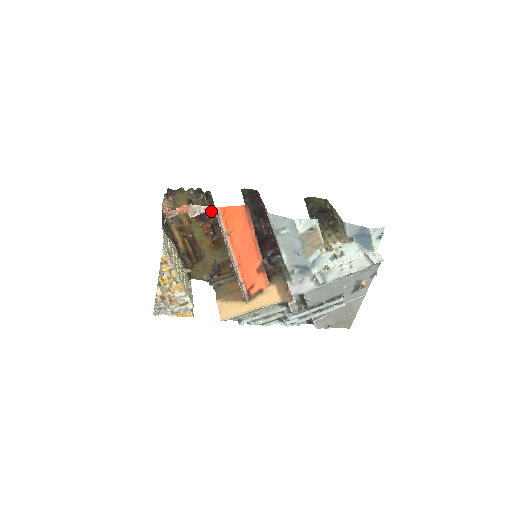
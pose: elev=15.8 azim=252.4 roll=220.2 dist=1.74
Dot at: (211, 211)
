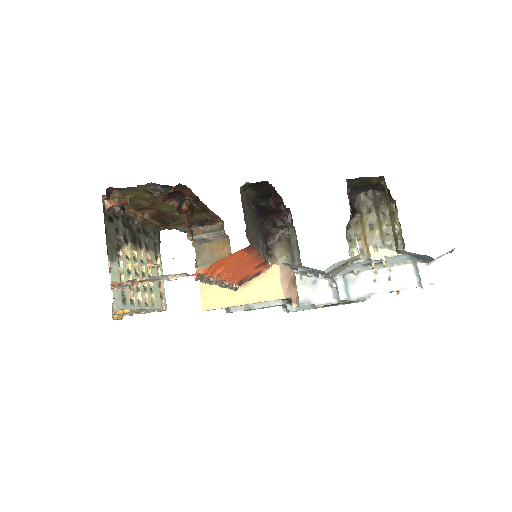
Dot at: (188, 192)
